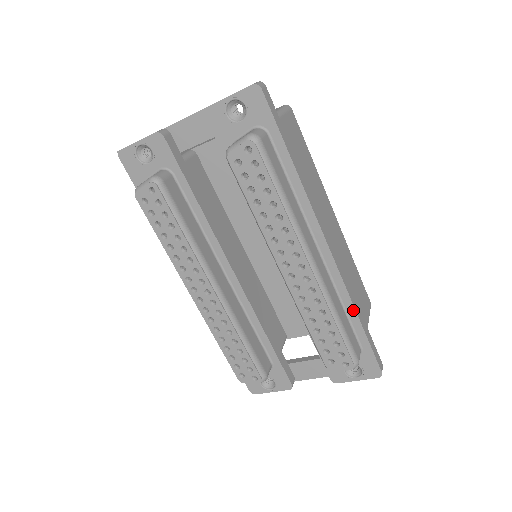
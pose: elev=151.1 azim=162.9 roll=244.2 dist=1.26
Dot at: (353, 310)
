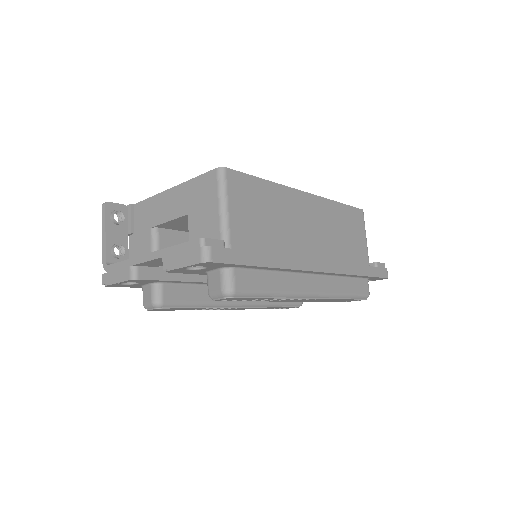
Dot at: occluded
